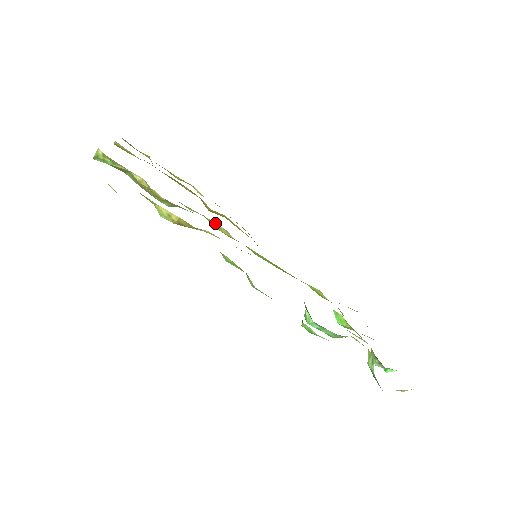
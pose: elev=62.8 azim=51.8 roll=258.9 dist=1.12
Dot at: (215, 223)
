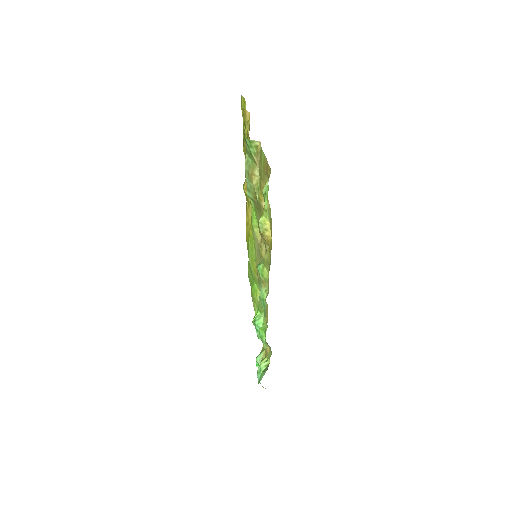
Dot at: (257, 222)
